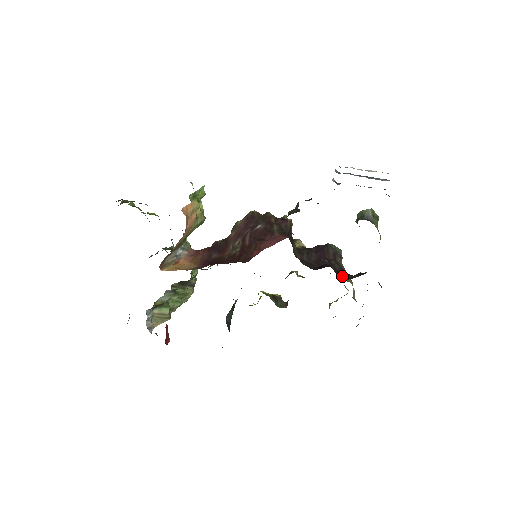
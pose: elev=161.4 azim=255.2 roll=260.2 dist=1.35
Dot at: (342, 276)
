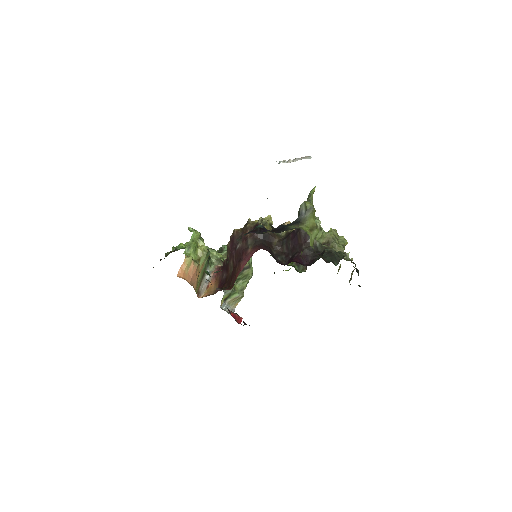
Dot at: (310, 260)
